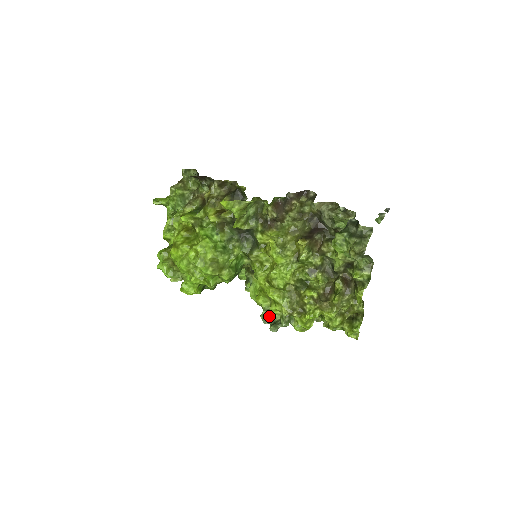
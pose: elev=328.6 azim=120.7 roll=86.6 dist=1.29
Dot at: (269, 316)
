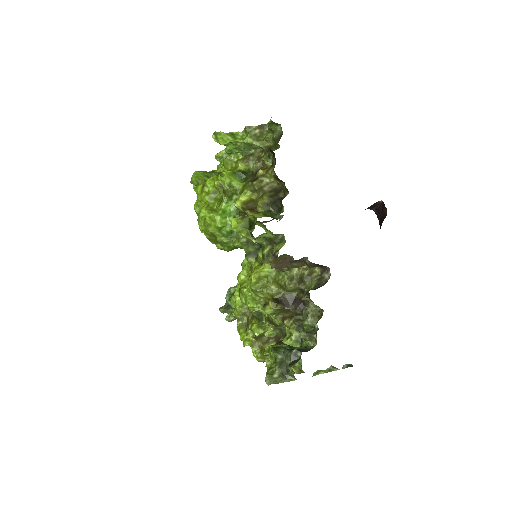
Dot at: (229, 299)
